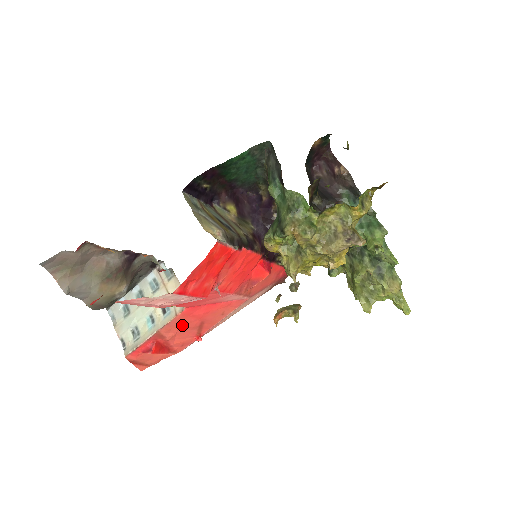
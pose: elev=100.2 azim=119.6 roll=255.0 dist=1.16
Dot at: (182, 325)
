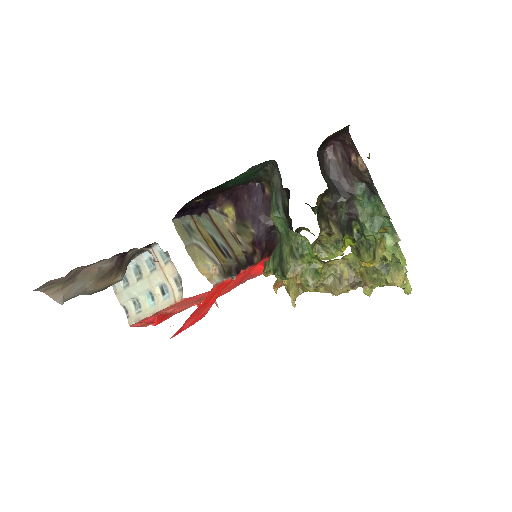
Dot at: (182, 304)
